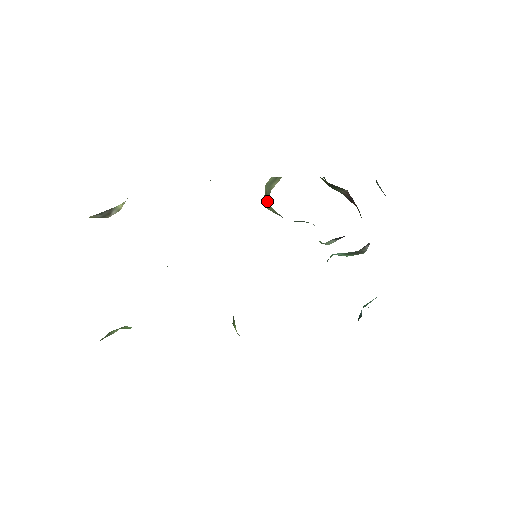
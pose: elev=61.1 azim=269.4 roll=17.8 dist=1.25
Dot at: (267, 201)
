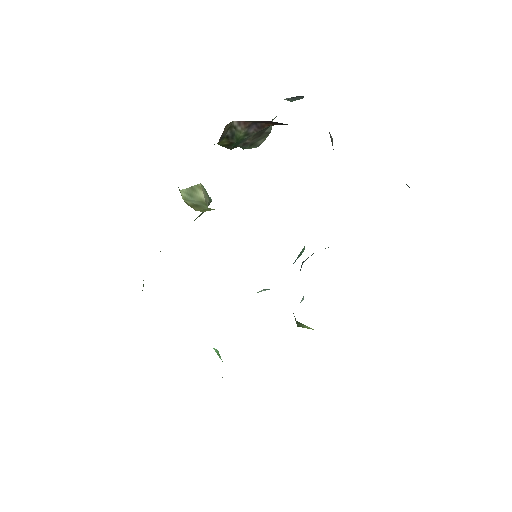
Dot at: (205, 209)
